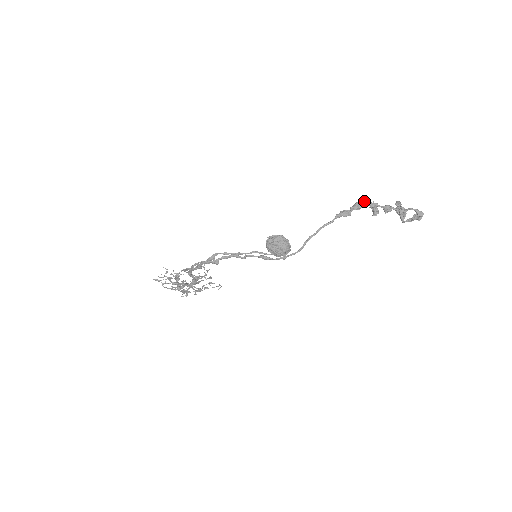
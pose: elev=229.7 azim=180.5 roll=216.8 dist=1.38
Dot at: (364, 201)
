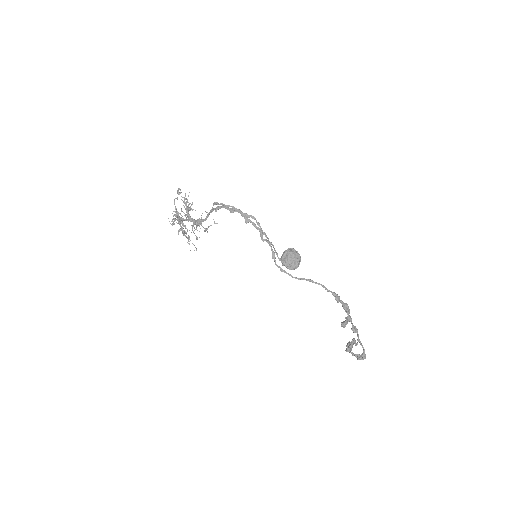
Dot at: occluded
